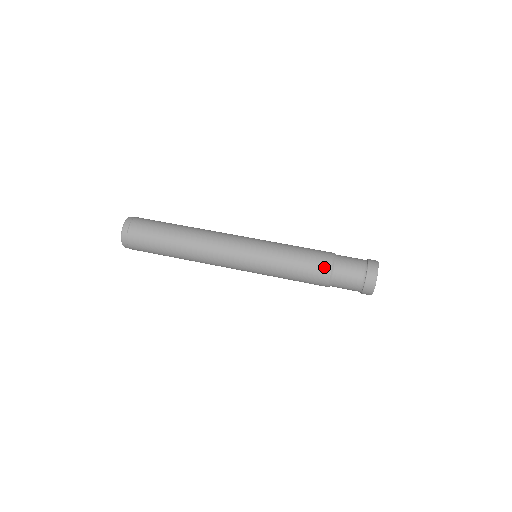
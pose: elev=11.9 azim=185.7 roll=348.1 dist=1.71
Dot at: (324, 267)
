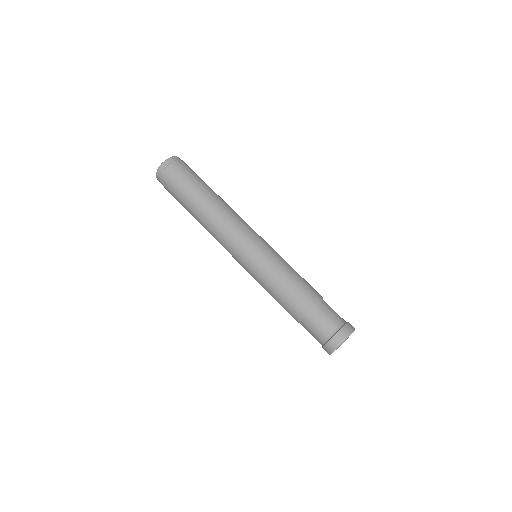
Dot at: (311, 297)
